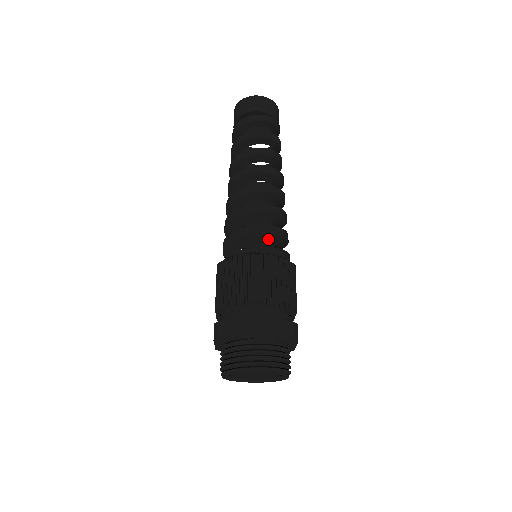
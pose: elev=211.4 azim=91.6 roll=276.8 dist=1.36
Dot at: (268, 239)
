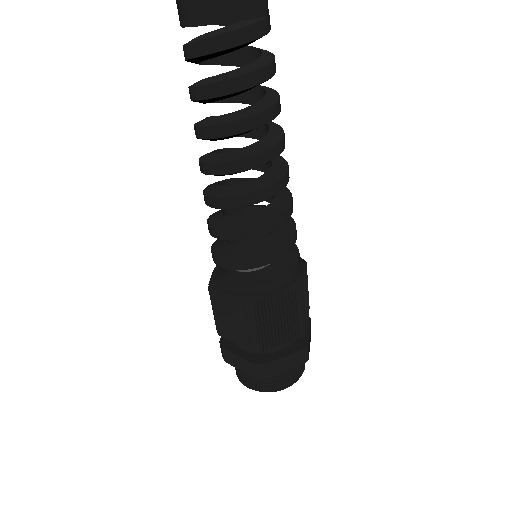
Dot at: occluded
